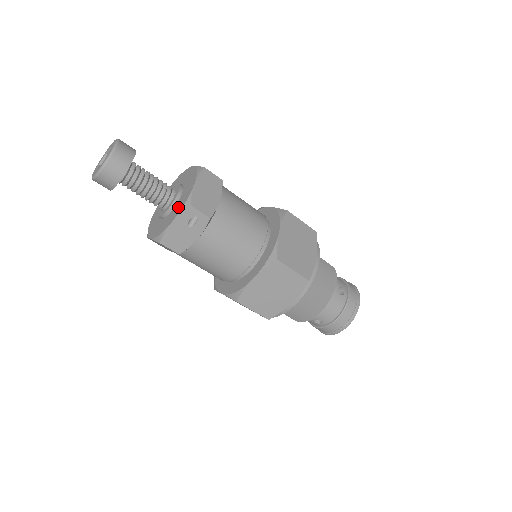
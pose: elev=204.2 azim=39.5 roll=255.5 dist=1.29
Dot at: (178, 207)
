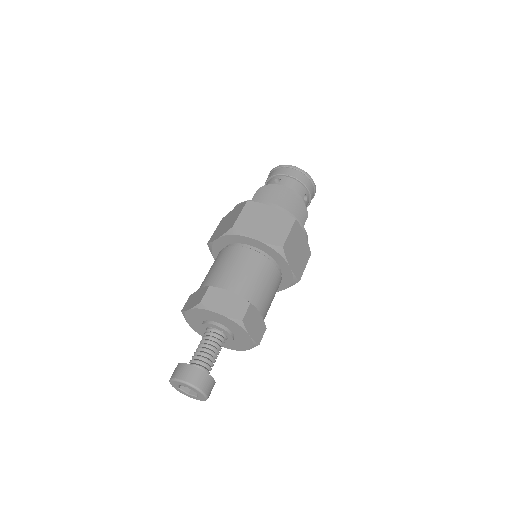
Dot at: (243, 344)
